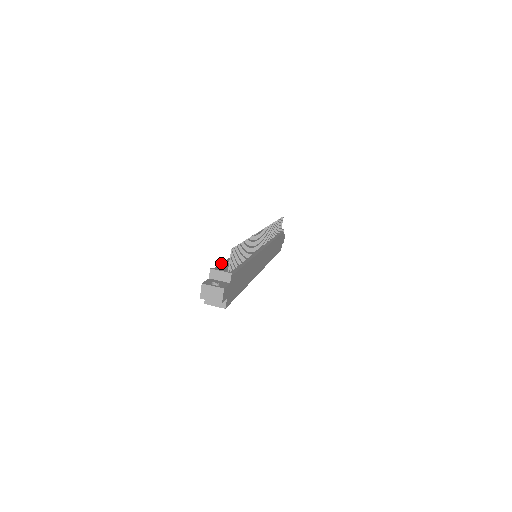
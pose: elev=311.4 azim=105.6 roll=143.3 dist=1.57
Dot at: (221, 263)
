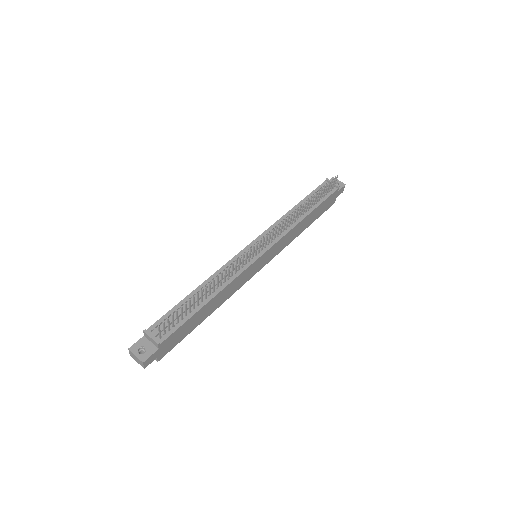
Dot at: (172, 308)
